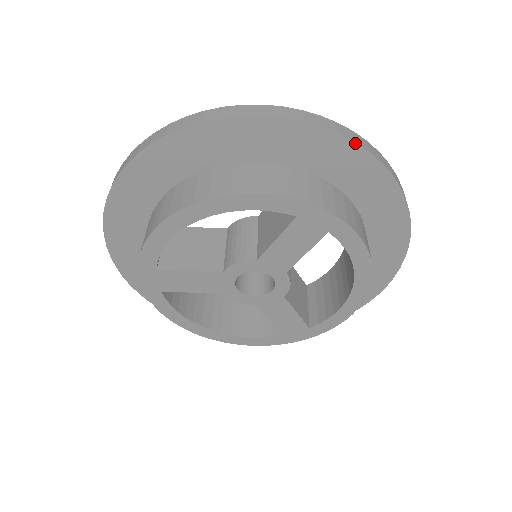
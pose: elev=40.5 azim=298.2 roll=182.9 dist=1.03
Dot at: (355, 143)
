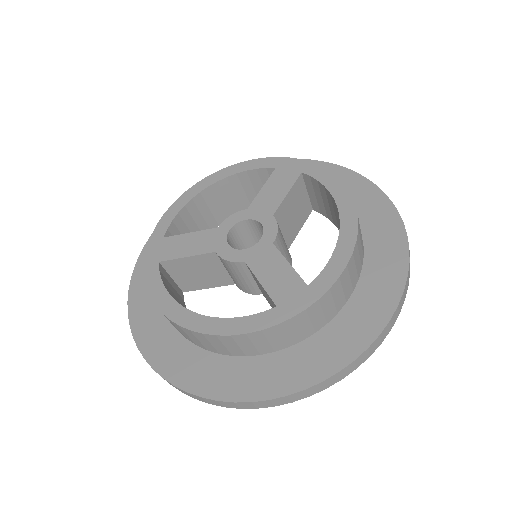
Dot at: (322, 162)
